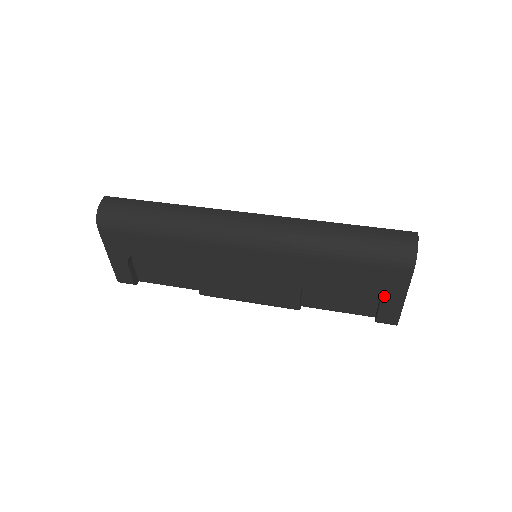
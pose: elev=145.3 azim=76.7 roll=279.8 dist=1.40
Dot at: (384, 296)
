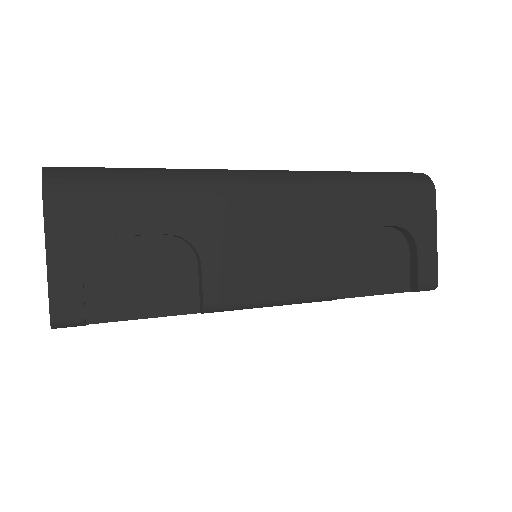
Dot at: (419, 239)
